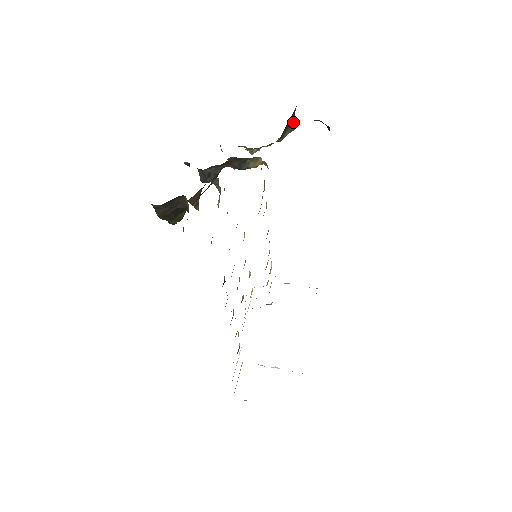
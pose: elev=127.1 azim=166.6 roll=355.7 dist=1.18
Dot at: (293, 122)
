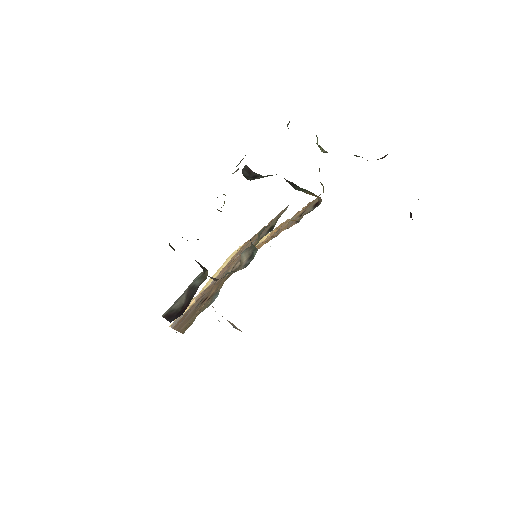
Dot at: occluded
